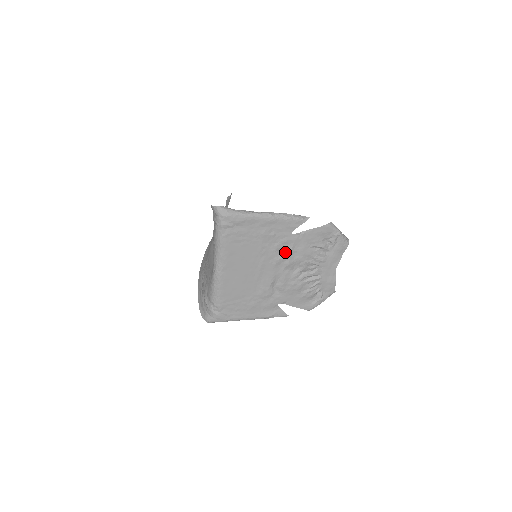
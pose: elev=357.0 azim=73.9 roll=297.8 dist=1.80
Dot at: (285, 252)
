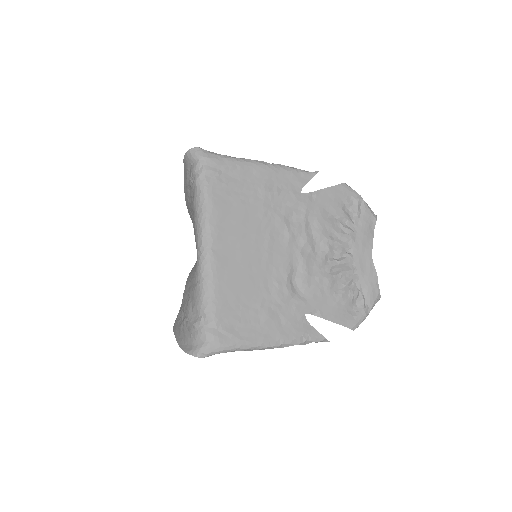
Dot at: (297, 221)
